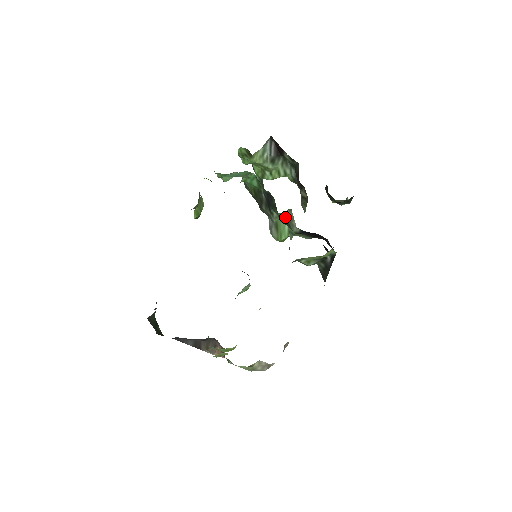
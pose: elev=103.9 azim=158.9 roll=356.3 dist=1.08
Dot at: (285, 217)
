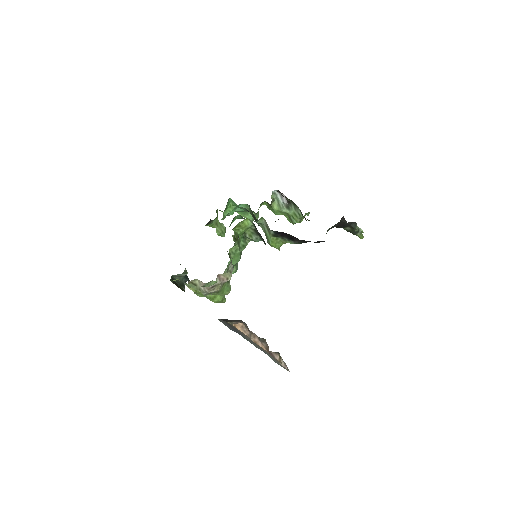
Dot at: (264, 225)
